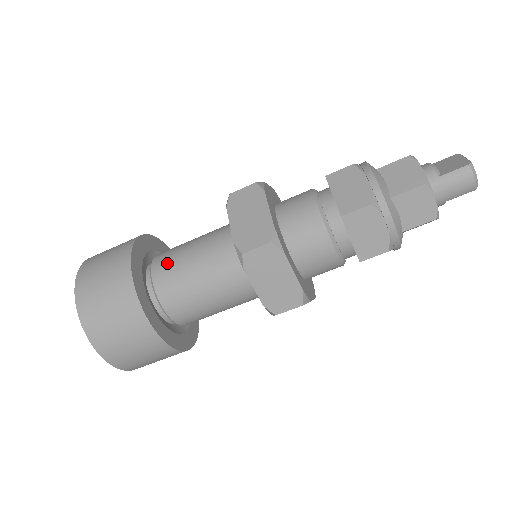
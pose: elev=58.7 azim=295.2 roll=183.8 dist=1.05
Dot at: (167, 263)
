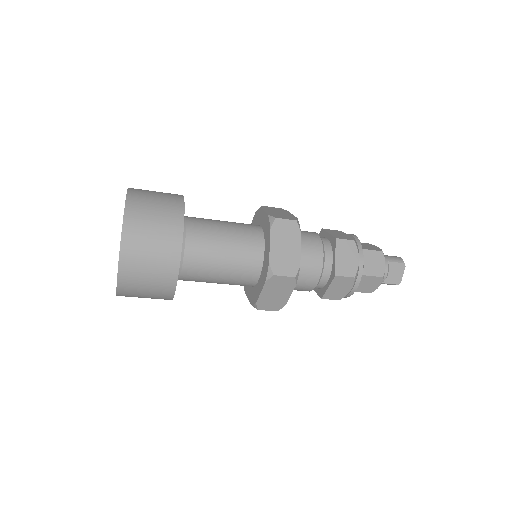
Dot at: (197, 272)
